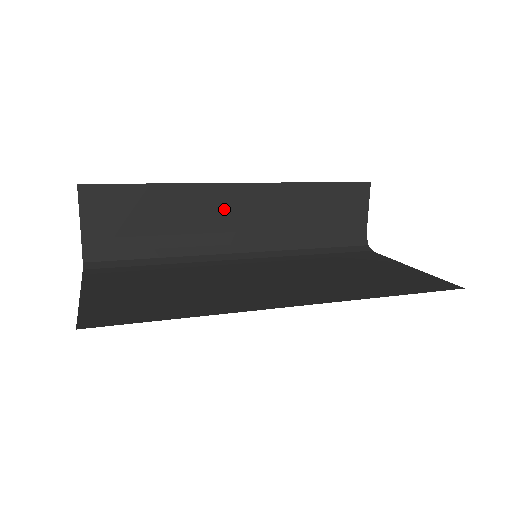
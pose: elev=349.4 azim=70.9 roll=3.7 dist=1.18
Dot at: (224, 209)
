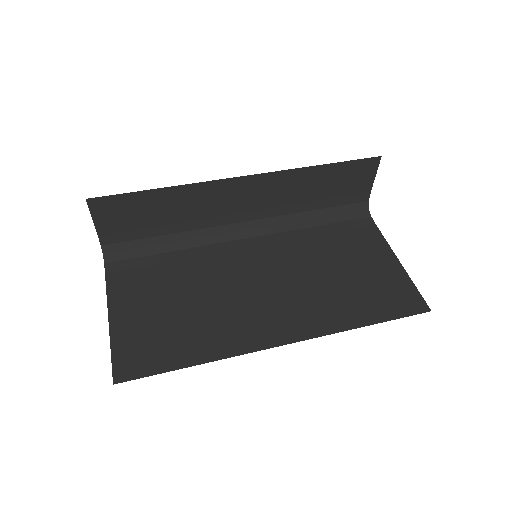
Dot at: (228, 198)
